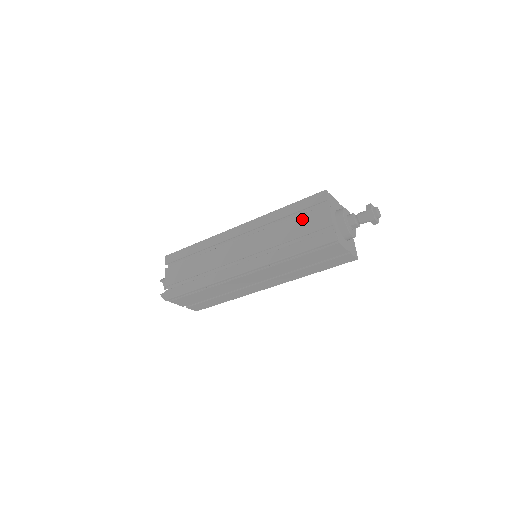
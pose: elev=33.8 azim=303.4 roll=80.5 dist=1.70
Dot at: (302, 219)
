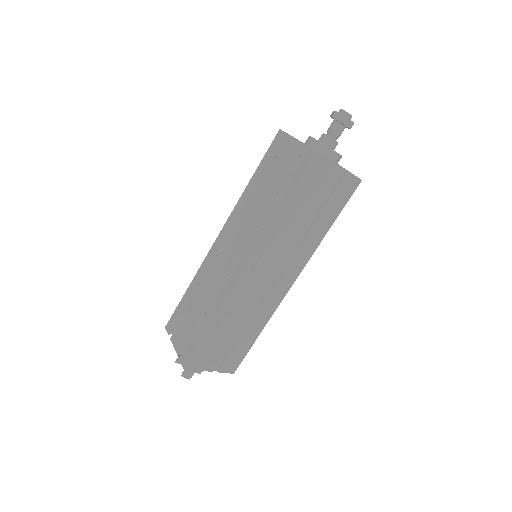
Dot at: (273, 171)
